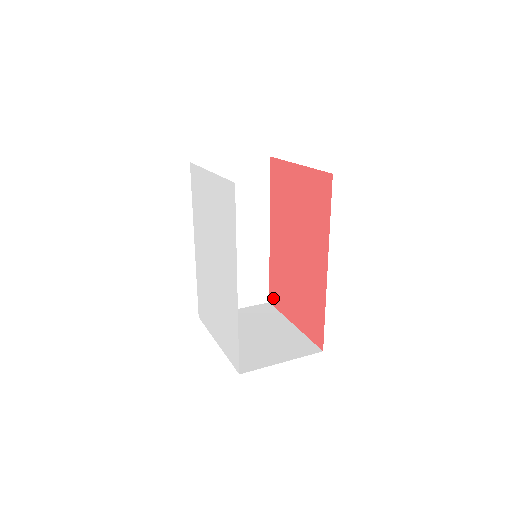
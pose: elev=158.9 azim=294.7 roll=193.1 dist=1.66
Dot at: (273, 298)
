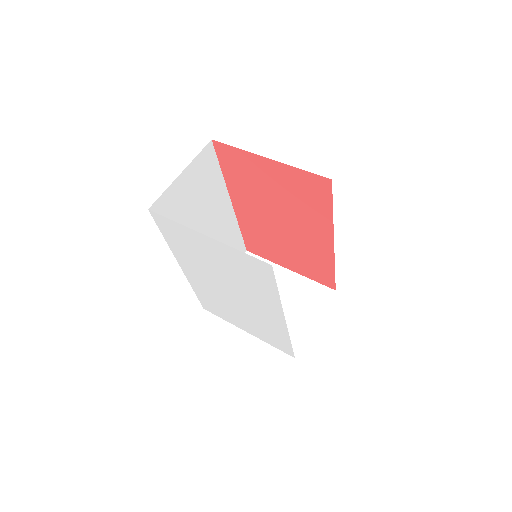
Dot at: (252, 249)
